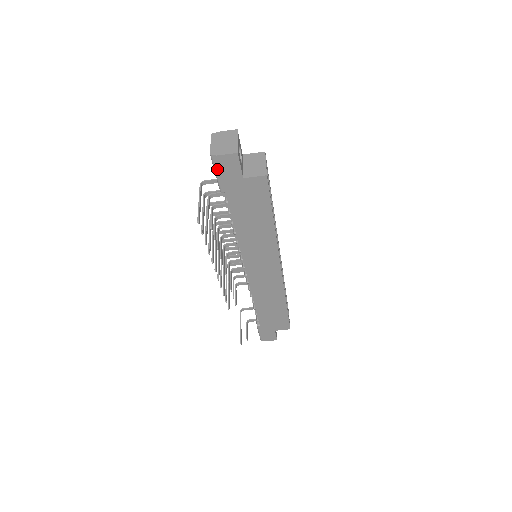
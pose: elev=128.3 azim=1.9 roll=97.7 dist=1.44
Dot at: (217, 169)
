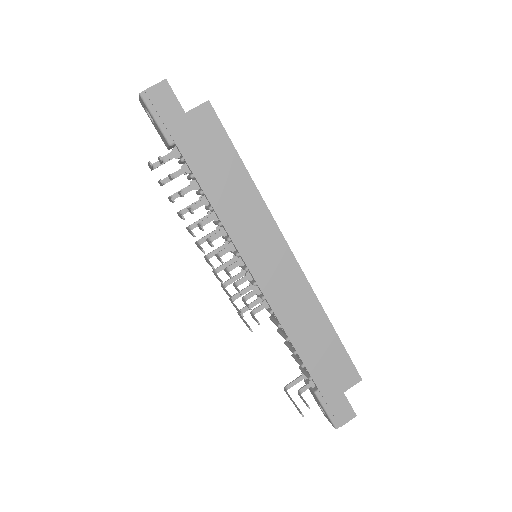
Dot at: (153, 111)
